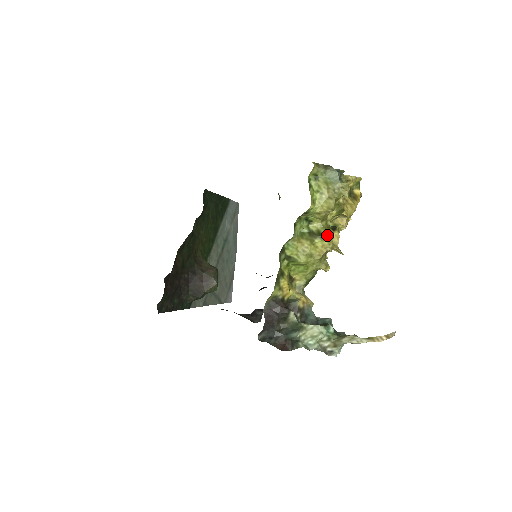
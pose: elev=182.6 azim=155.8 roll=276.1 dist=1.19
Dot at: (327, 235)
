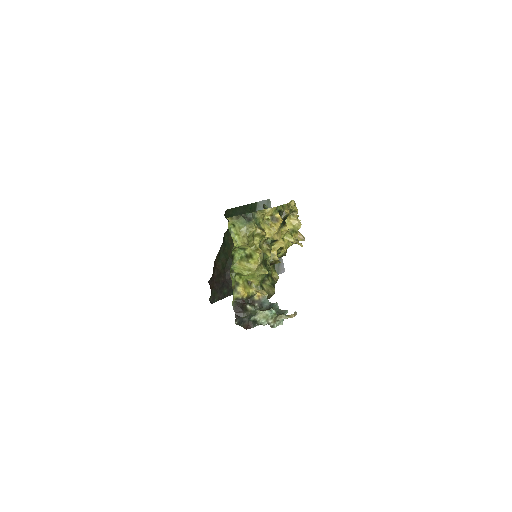
Dot at: (255, 256)
